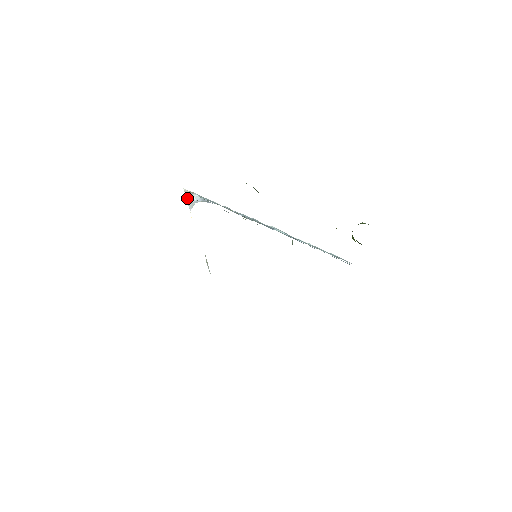
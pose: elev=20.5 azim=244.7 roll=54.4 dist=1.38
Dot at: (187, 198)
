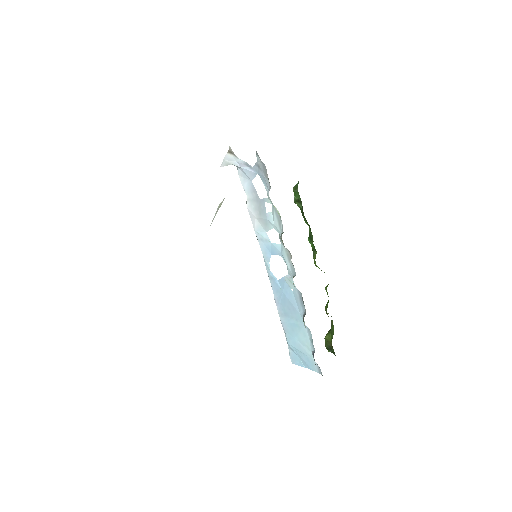
Dot at: (228, 154)
